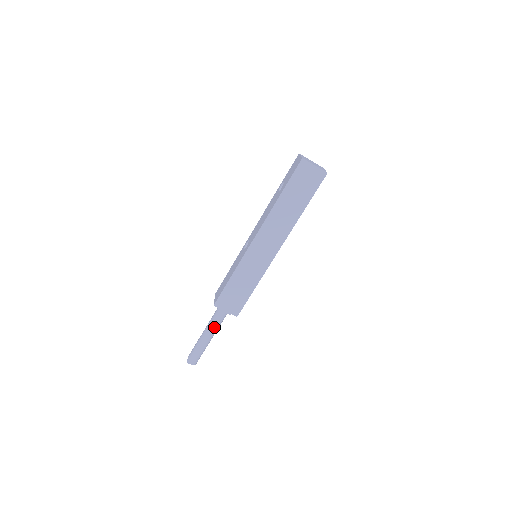
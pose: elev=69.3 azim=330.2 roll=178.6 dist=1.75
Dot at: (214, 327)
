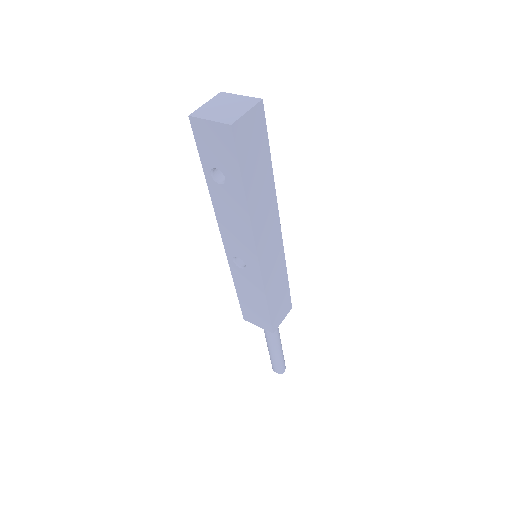
Dot at: (278, 336)
